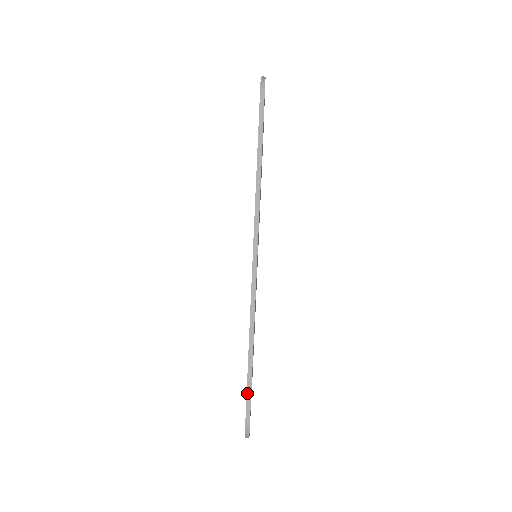
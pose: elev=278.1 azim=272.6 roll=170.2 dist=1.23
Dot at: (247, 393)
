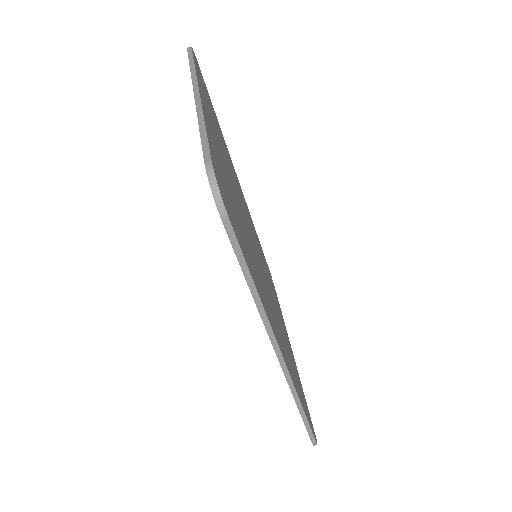
Dot at: (308, 433)
